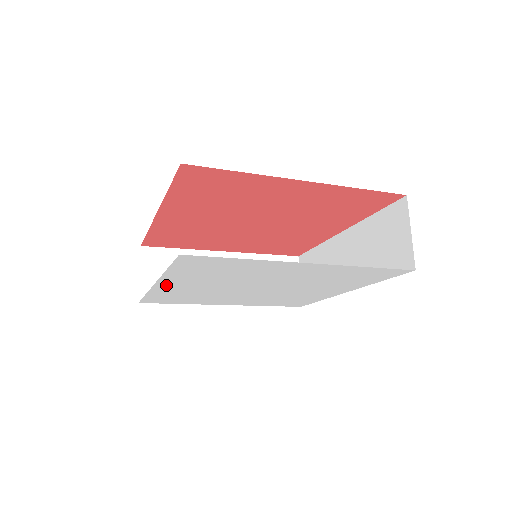
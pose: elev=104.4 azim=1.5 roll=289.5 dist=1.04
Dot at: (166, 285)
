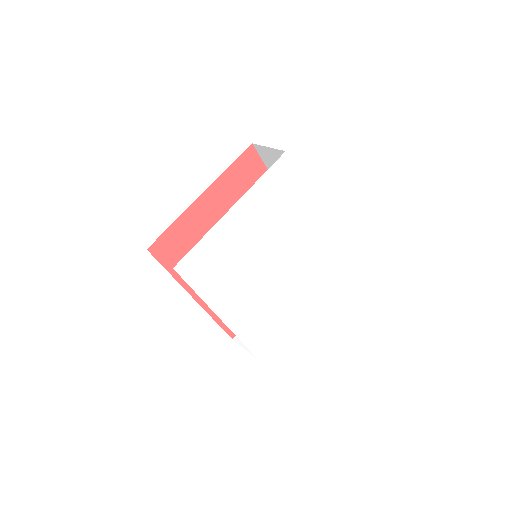
Dot at: (227, 314)
